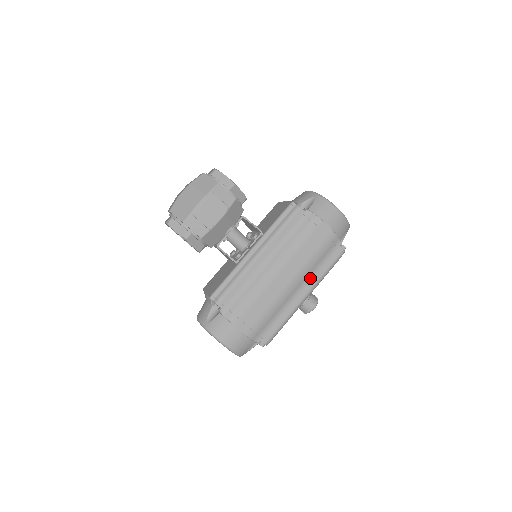
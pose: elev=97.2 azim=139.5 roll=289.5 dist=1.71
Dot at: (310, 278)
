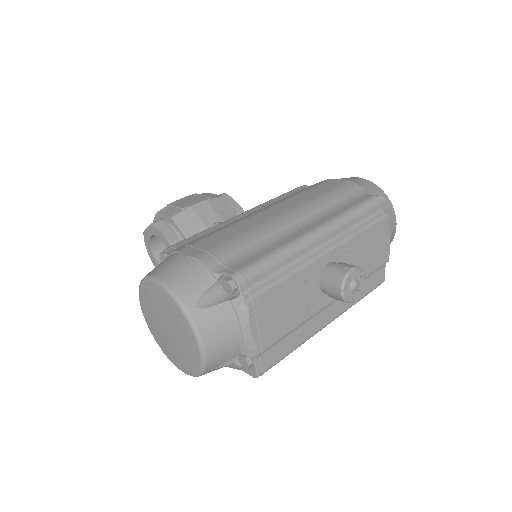
Dot at: (321, 216)
